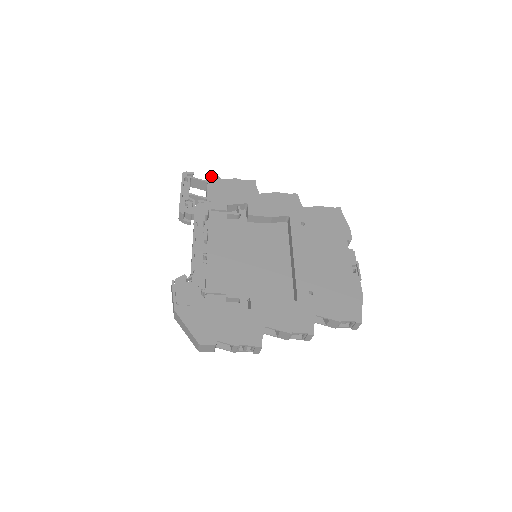
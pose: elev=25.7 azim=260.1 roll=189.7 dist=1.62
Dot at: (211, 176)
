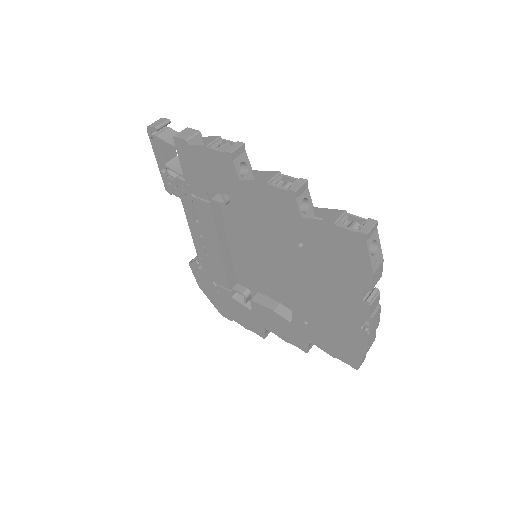
Dot at: (176, 138)
